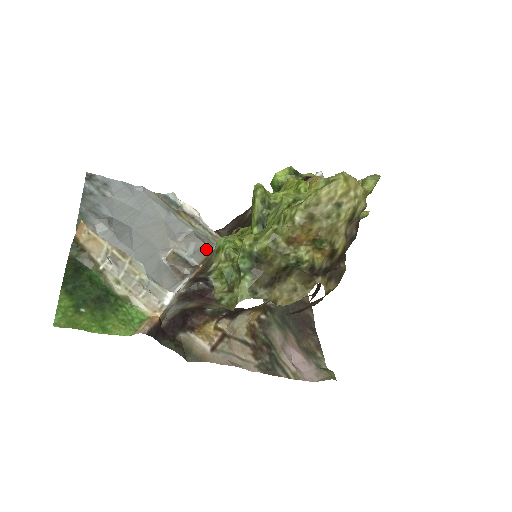
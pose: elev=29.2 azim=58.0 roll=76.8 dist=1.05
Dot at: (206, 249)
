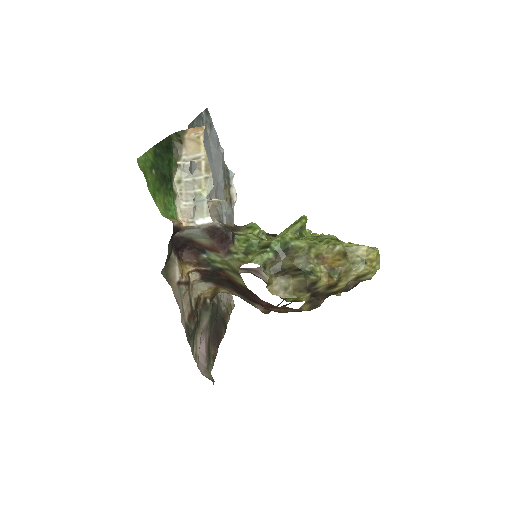
Dot at: (233, 222)
